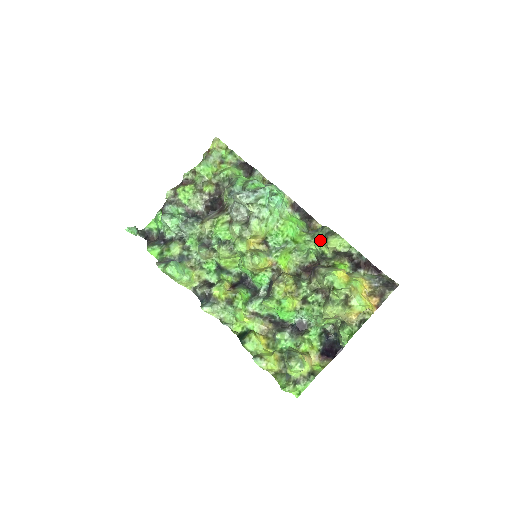
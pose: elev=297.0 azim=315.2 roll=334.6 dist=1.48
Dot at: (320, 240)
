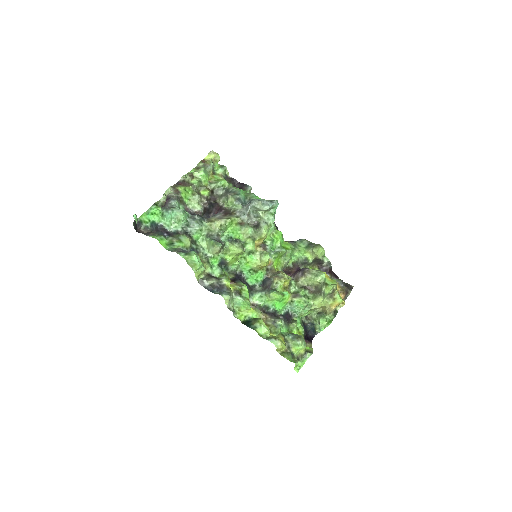
Dot at: (302, 249)
